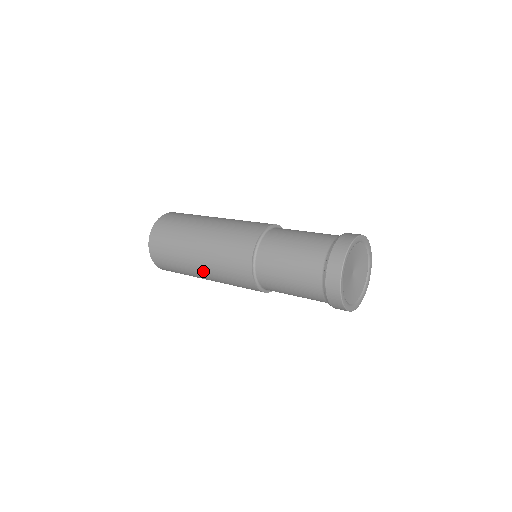
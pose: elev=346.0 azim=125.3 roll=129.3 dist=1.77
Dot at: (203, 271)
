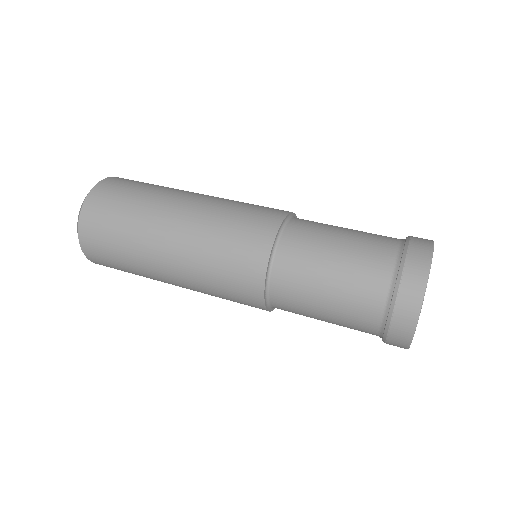
Dot at: occluded
